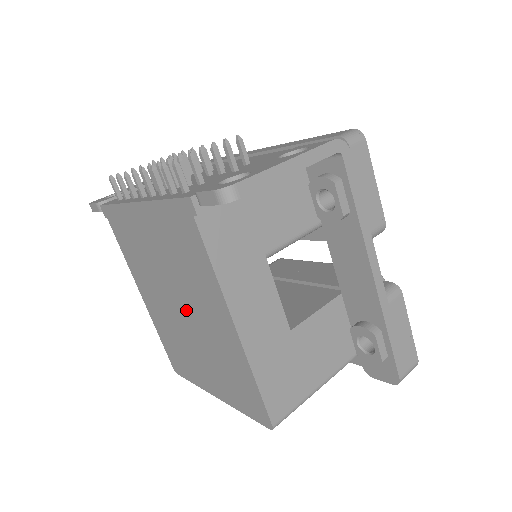
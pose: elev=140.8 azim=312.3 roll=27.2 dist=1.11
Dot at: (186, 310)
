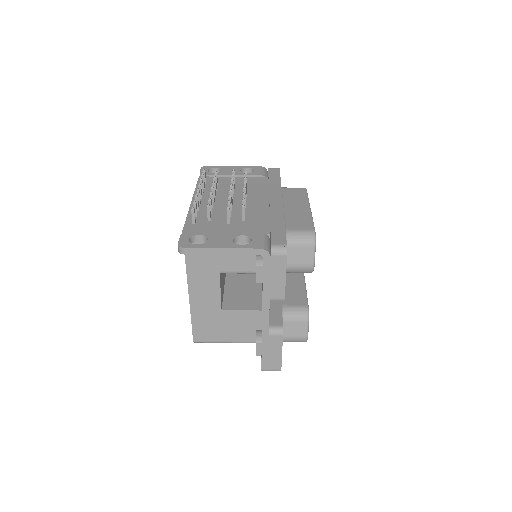
Dot at: occluded
